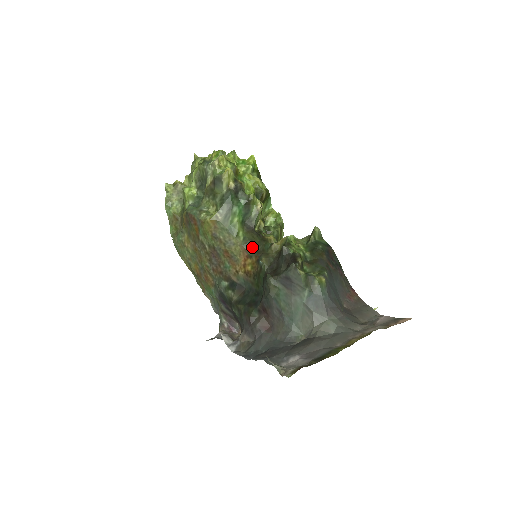
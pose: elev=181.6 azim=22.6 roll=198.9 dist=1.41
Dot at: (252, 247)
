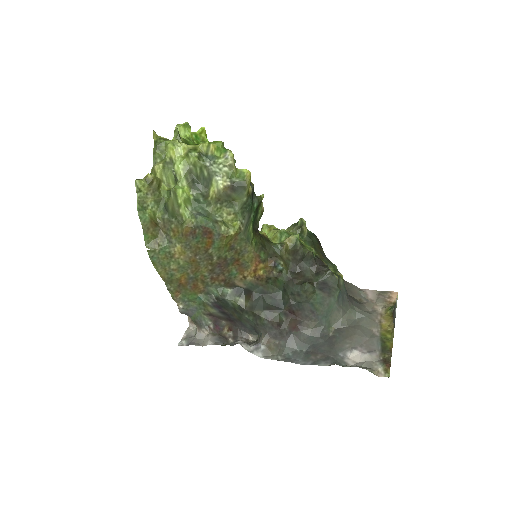
Dot at: (264, 251)
